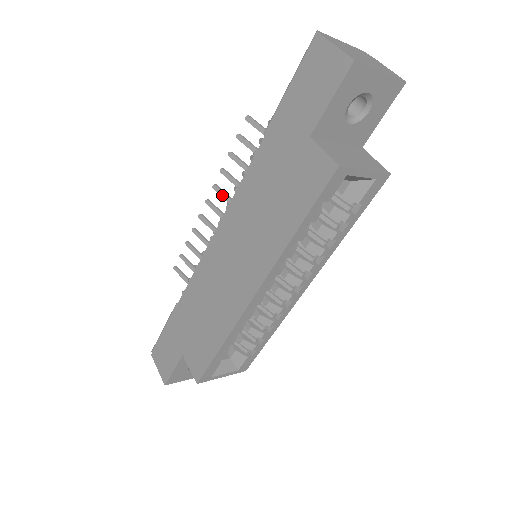
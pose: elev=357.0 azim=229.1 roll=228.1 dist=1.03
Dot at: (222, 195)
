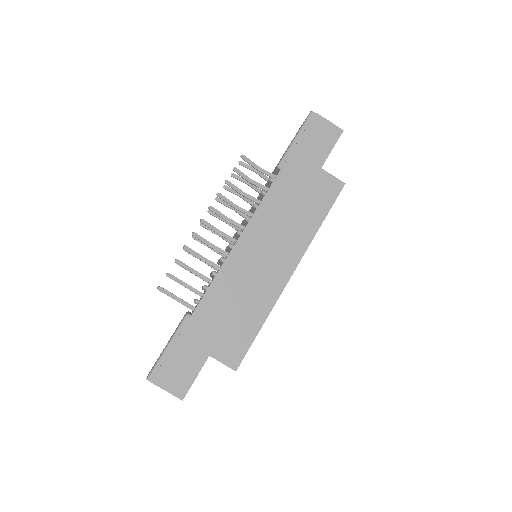
Dot at: (218, 214)
